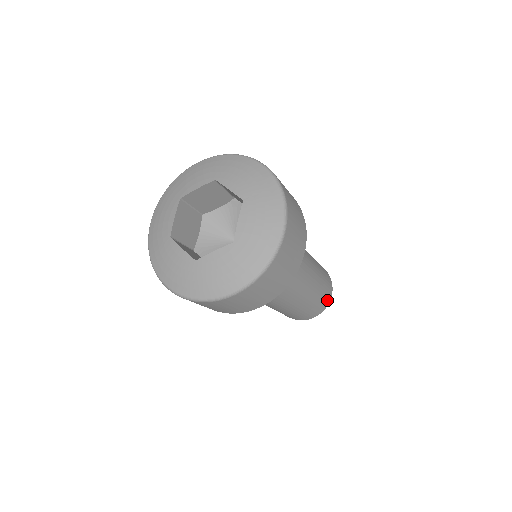
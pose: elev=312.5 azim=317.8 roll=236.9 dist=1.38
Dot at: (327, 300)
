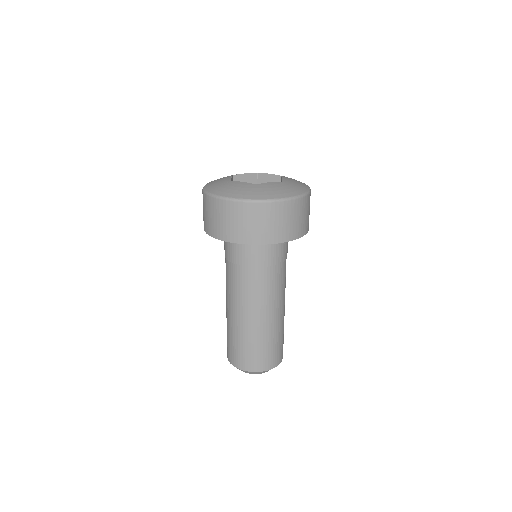
Dot at: (282, 354)
